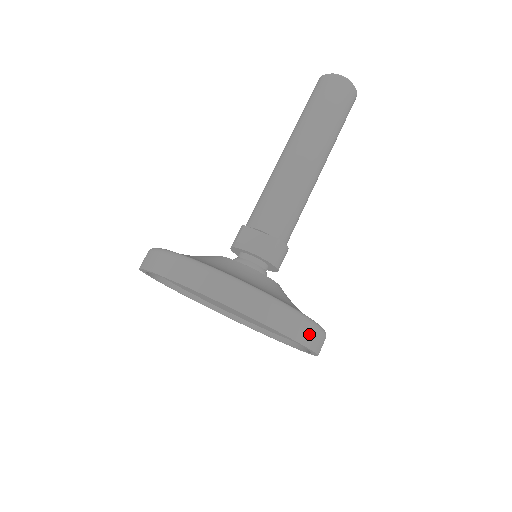
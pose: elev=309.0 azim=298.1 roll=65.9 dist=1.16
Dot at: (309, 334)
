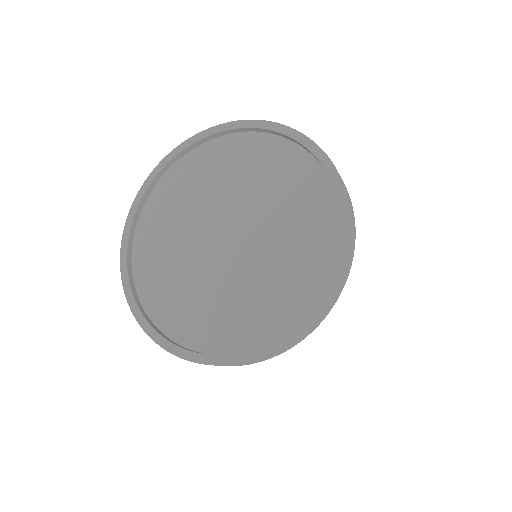
Dot at: (346, 190)
